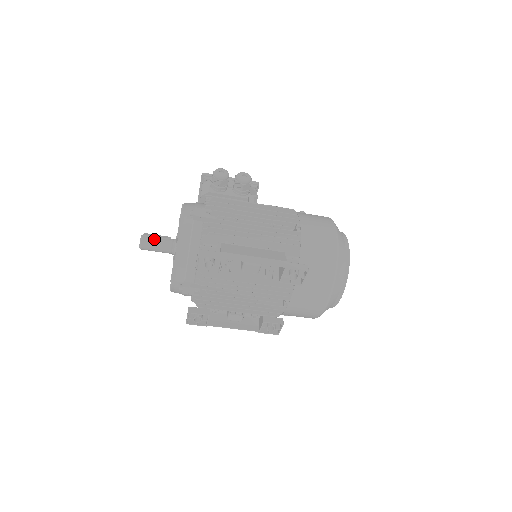
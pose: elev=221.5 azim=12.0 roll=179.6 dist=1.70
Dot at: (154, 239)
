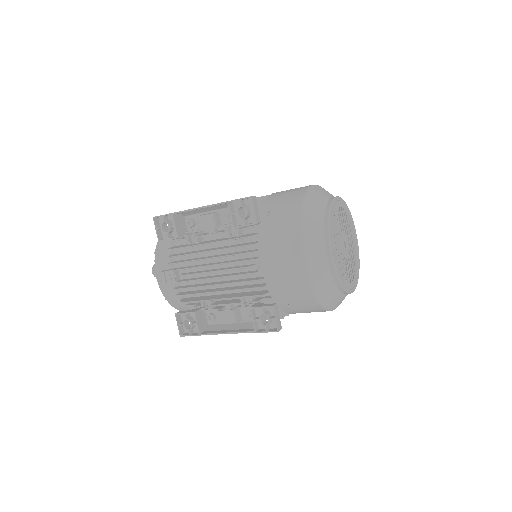
Dot at: occluded
